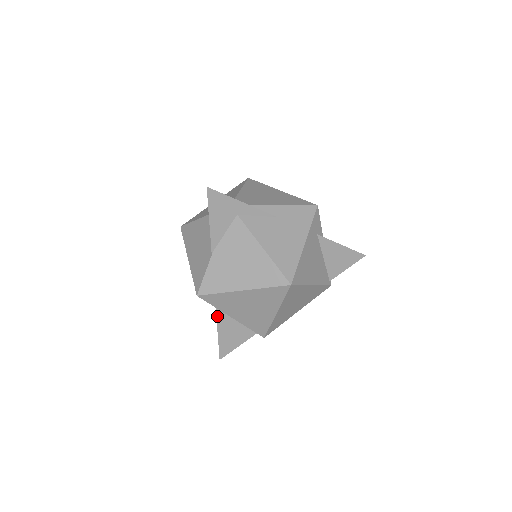
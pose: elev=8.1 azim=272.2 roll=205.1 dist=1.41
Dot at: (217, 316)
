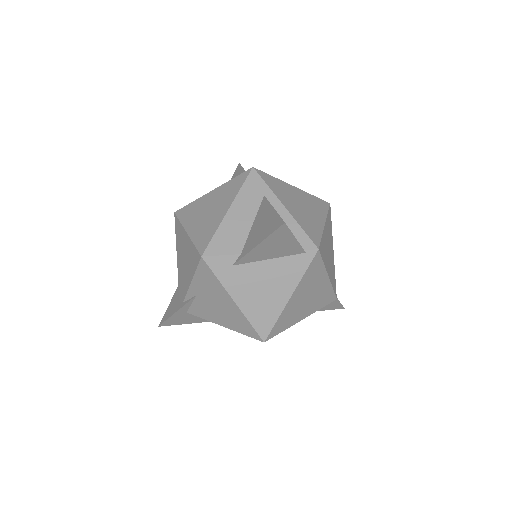
Dot at: (267, 200)
